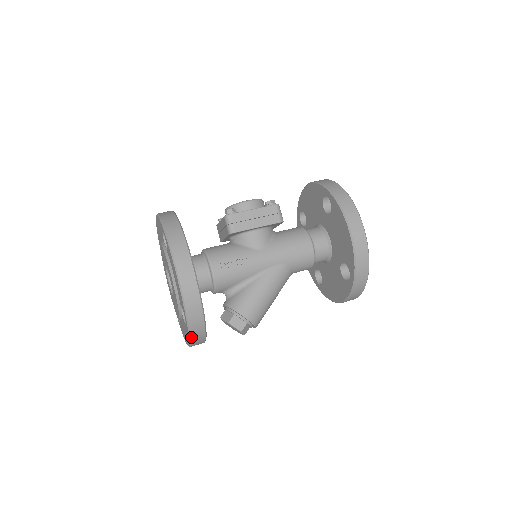
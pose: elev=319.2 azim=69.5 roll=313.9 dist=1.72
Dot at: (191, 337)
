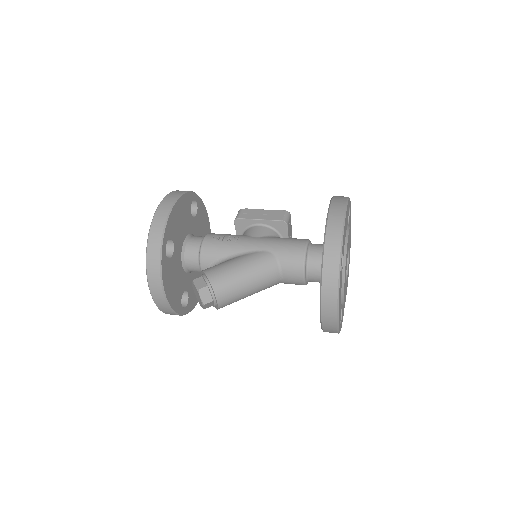
Dot at: (147, 260)
